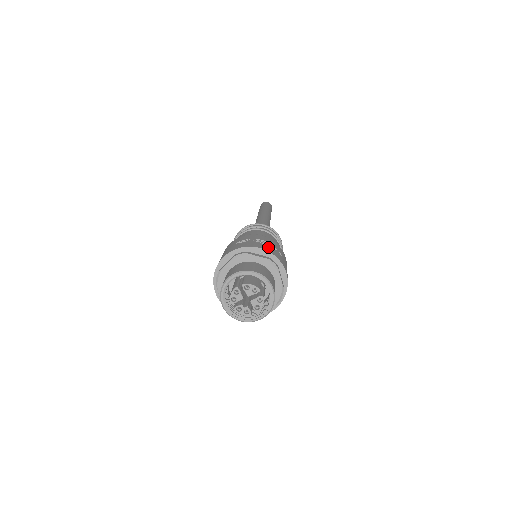
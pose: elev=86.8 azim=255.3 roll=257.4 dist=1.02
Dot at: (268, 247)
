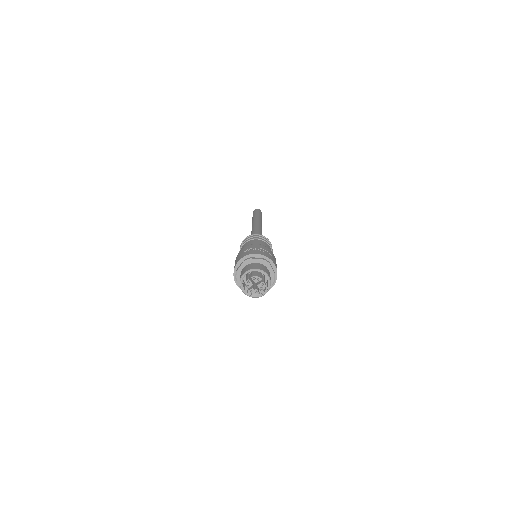
Dot at: (262, 252)
